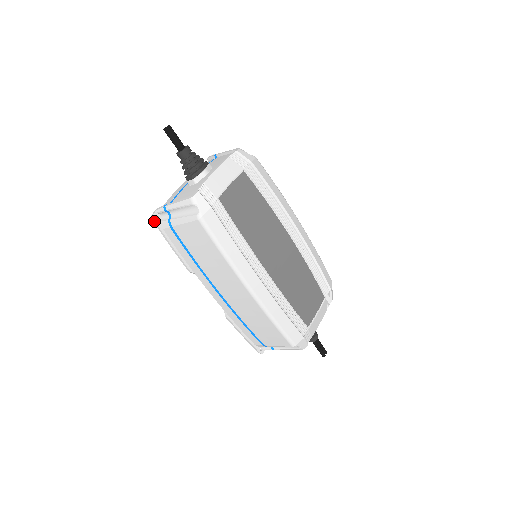
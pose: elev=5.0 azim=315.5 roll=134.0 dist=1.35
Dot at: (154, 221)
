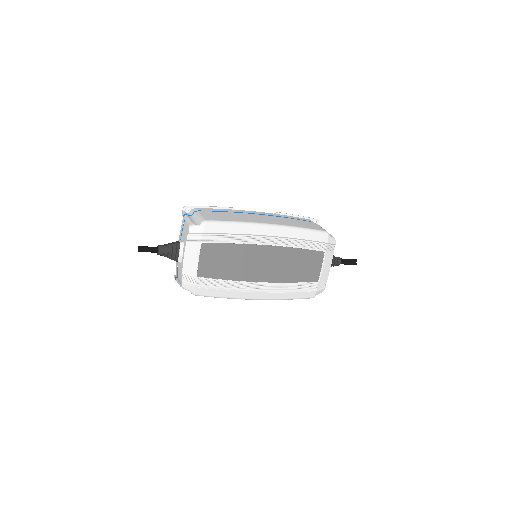
Dot at: occluded
